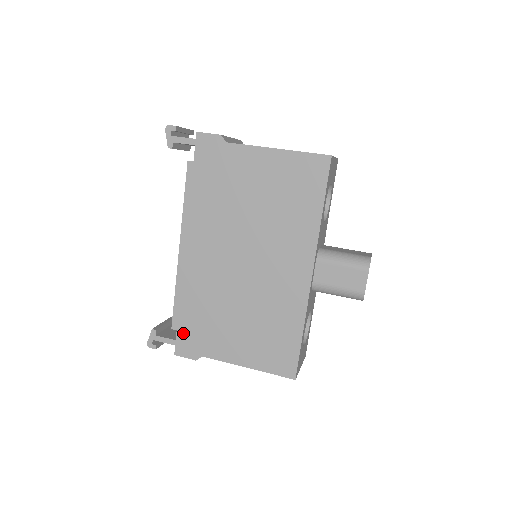
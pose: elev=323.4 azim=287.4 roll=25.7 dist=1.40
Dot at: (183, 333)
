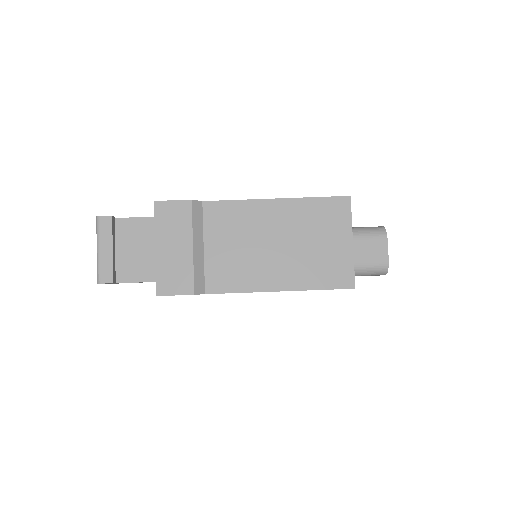
Dot at: occluded
